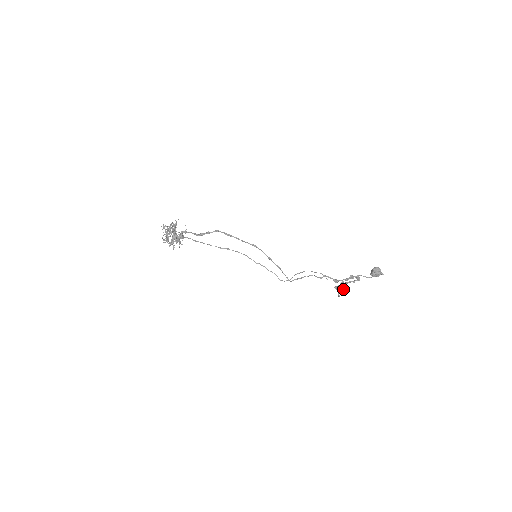
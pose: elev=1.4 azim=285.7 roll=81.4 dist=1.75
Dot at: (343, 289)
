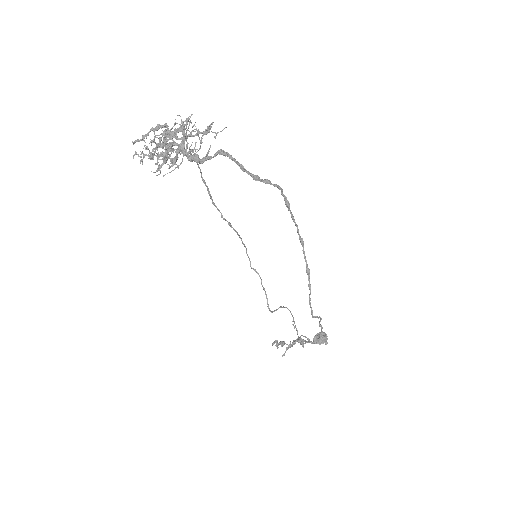
Dot at: occluded
